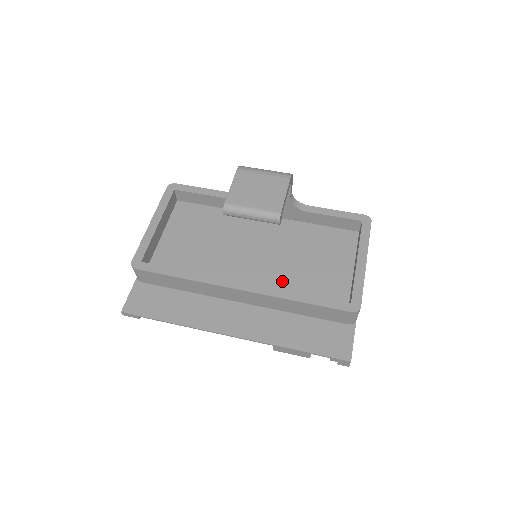
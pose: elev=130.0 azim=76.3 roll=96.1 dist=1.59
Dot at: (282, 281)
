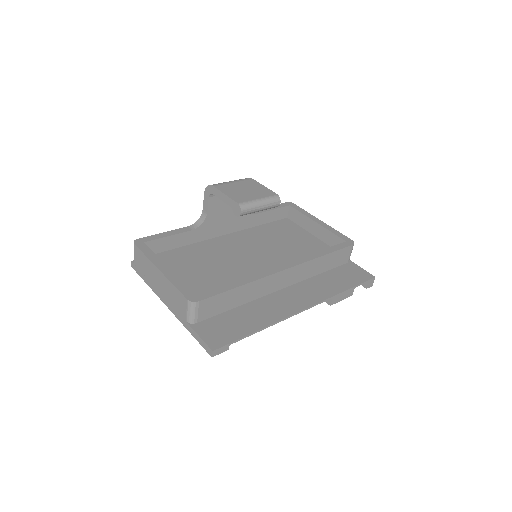
Dot at: occluded
